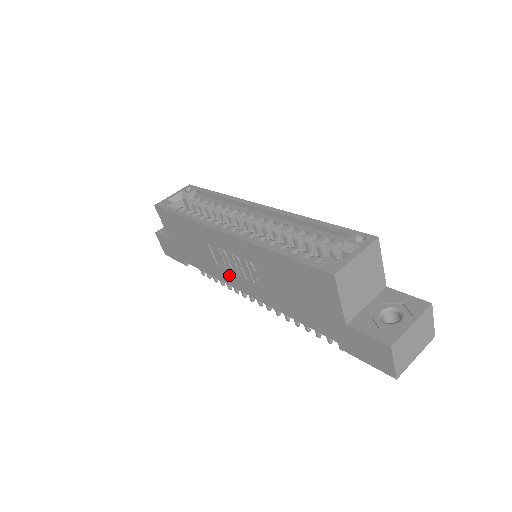
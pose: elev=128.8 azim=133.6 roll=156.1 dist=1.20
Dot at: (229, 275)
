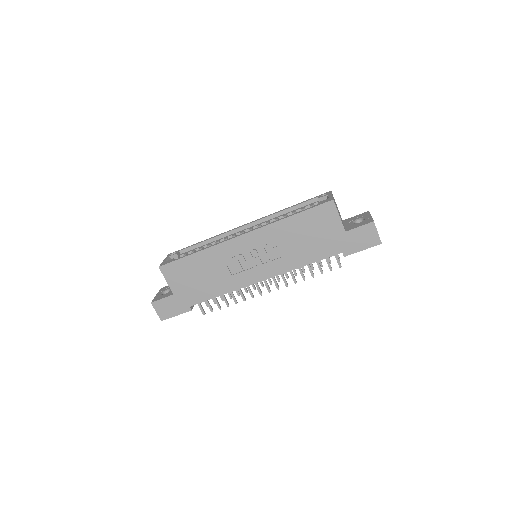
Dot at: (245, 275)
